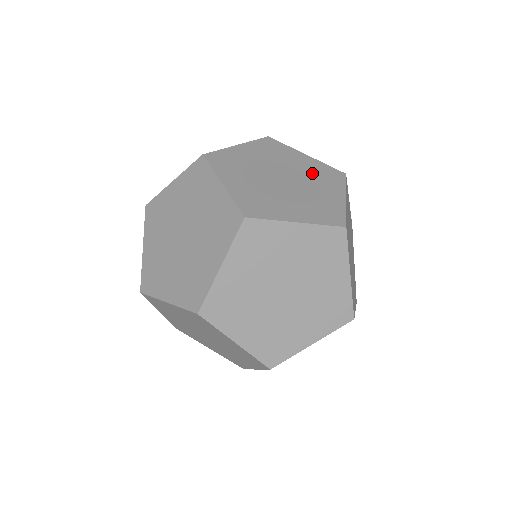
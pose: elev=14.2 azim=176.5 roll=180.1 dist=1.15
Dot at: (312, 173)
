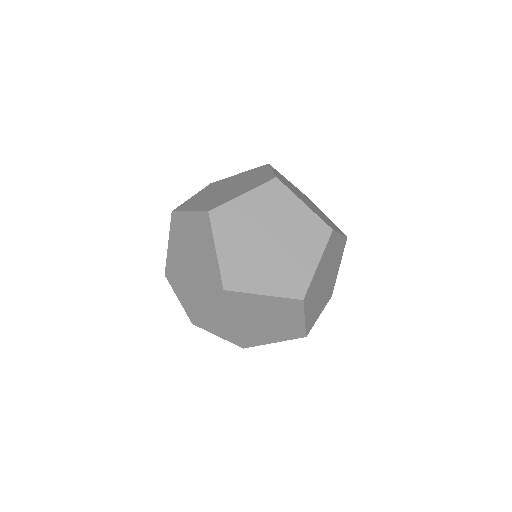
Dot at: (300, 231)
